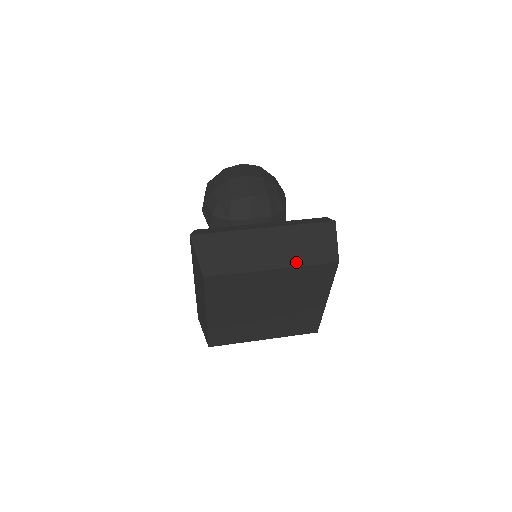
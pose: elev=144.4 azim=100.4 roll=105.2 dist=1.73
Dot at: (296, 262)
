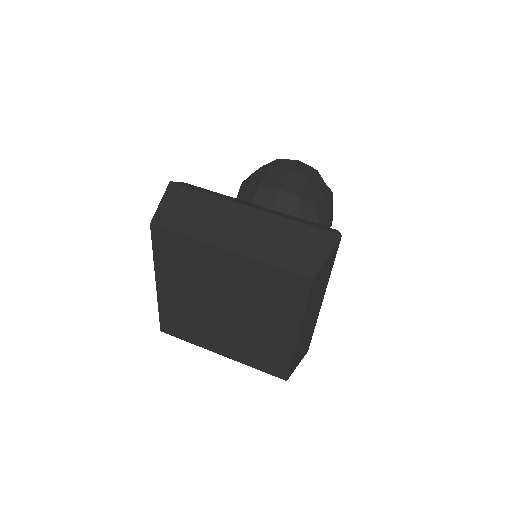
Dot at: (260, 255)
